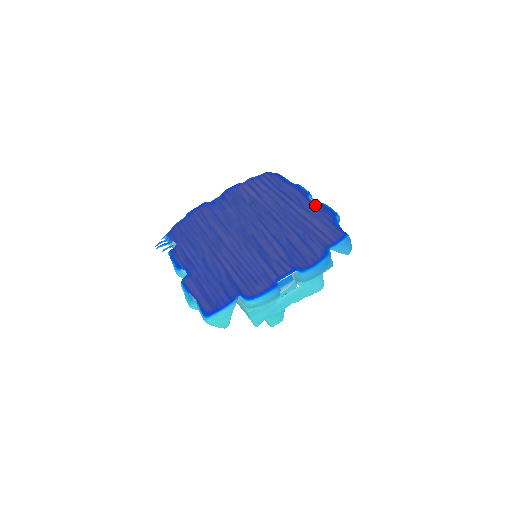
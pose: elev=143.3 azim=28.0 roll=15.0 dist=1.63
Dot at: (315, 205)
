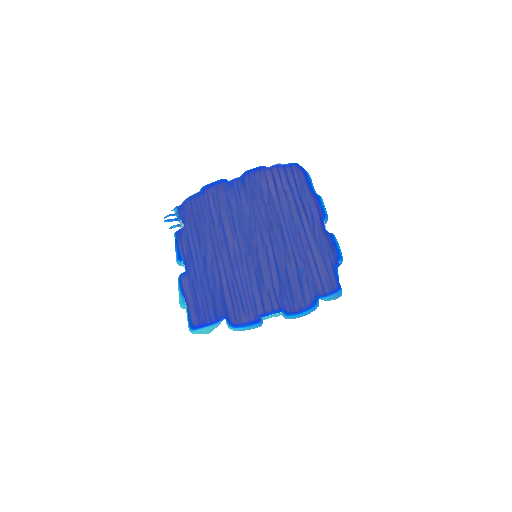
Dot at: (326, 236)
